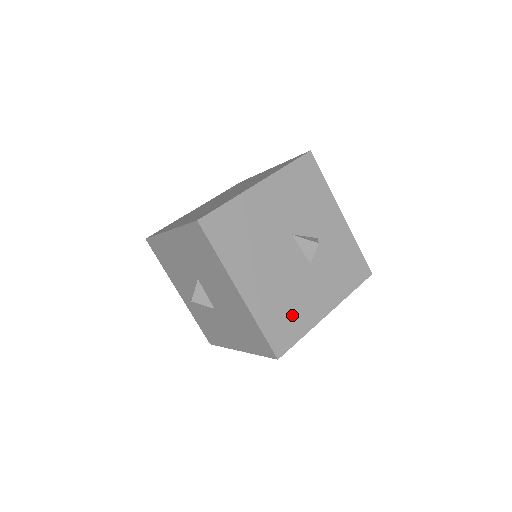
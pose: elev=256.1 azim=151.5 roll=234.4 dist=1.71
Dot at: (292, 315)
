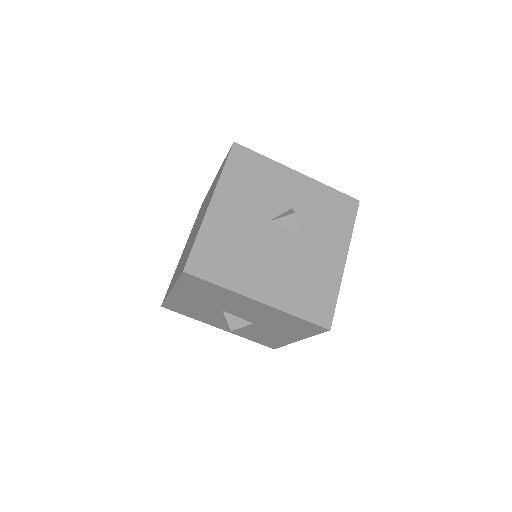
Dot at: (316, 286)
